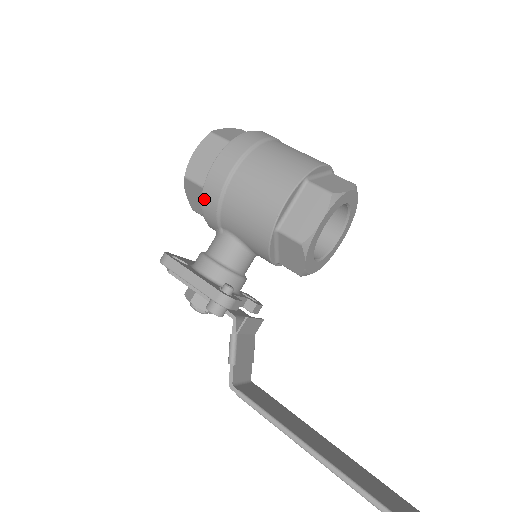
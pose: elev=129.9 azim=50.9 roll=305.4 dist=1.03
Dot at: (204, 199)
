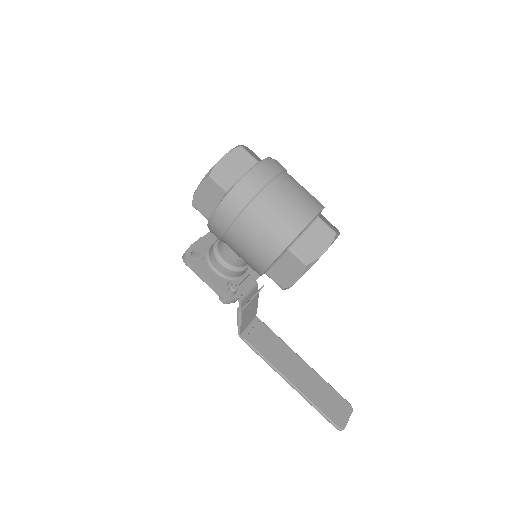
Dot at: occluded
